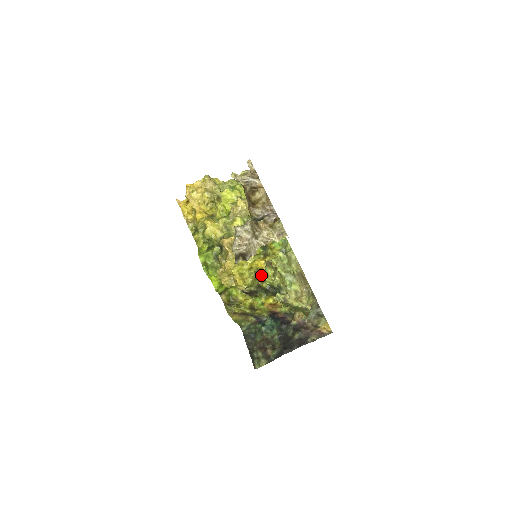
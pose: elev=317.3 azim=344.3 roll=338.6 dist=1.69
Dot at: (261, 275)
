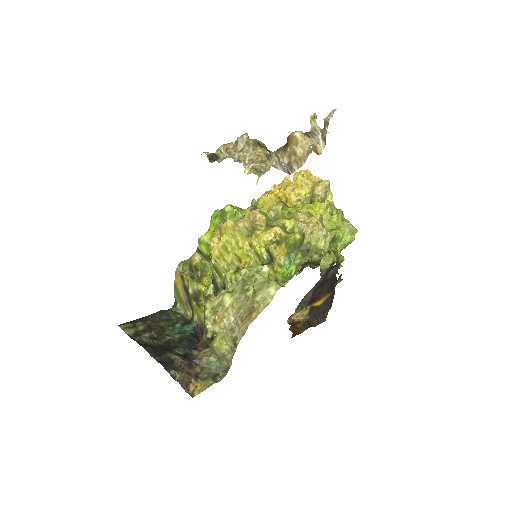
Dot at: occluded
